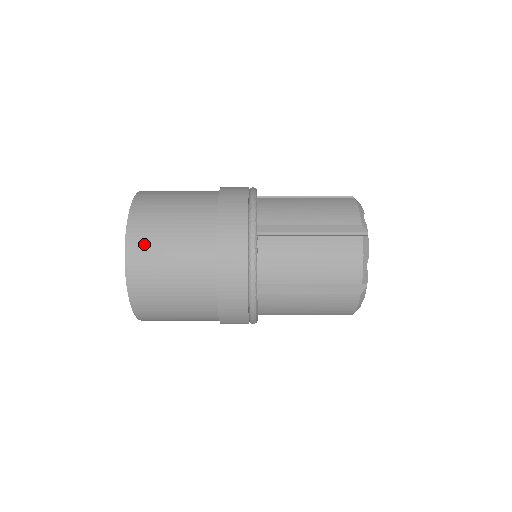
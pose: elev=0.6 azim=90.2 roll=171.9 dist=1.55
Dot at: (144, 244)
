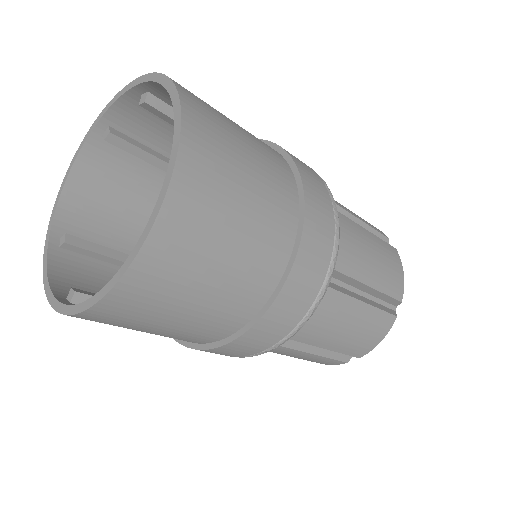
Dot at: occluded
